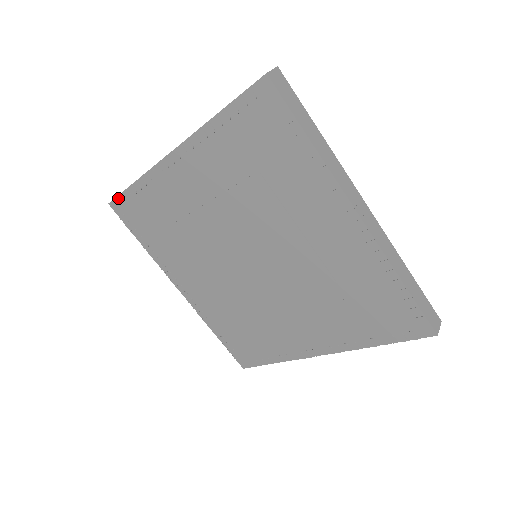
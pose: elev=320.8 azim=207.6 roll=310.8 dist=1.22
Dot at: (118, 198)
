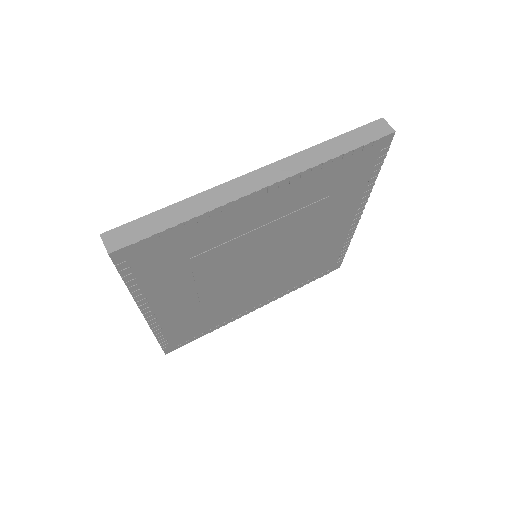
Dot at: (138, 244)
